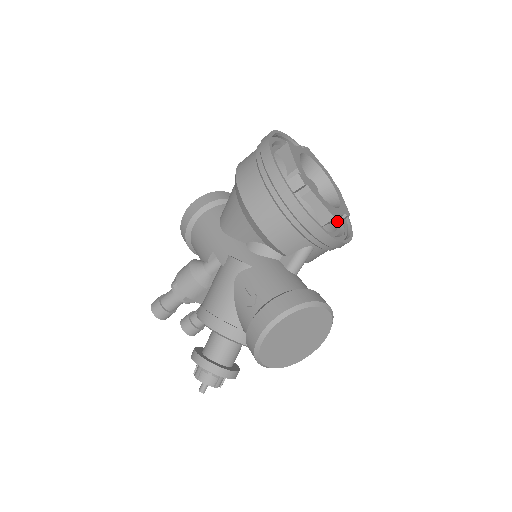
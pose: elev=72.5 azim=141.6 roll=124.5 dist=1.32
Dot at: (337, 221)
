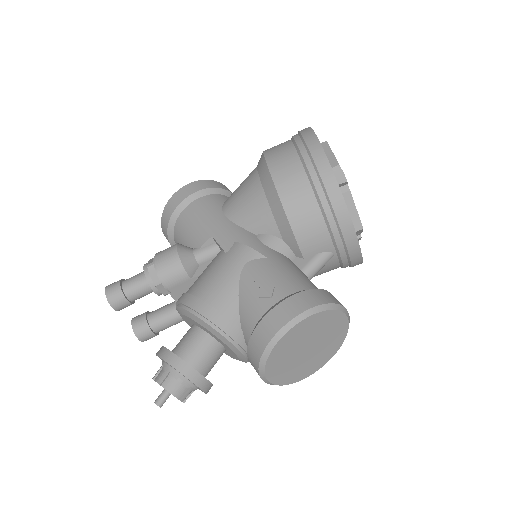
Dot at: occluded
